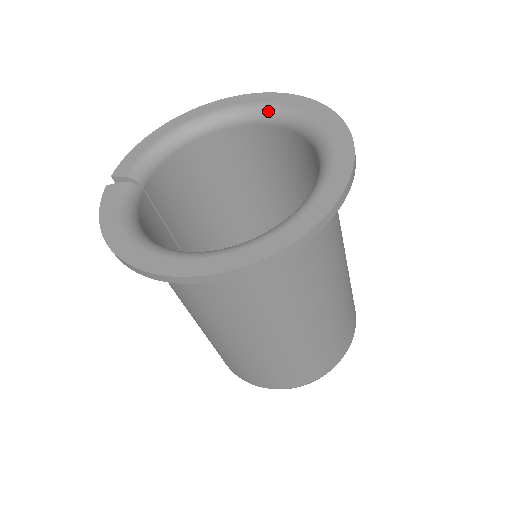
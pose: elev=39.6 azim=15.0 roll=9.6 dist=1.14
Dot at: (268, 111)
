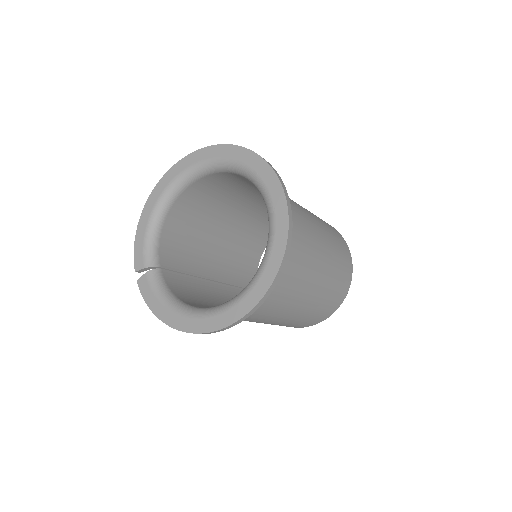
Dot at: (206, 167)
